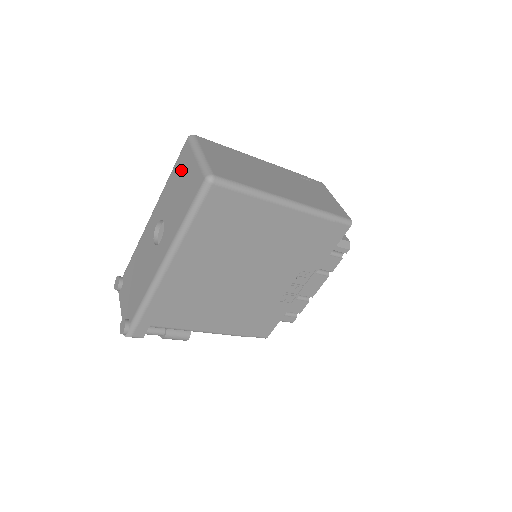
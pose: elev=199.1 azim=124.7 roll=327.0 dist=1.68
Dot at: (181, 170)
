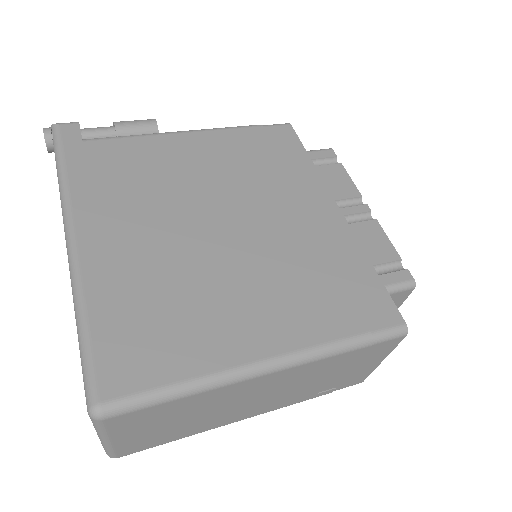
Dot at: occluded
